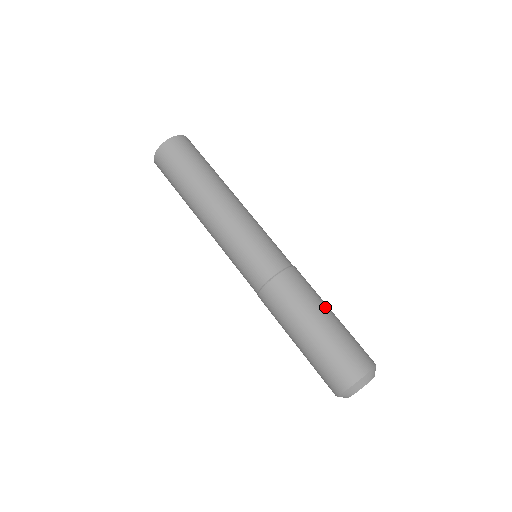
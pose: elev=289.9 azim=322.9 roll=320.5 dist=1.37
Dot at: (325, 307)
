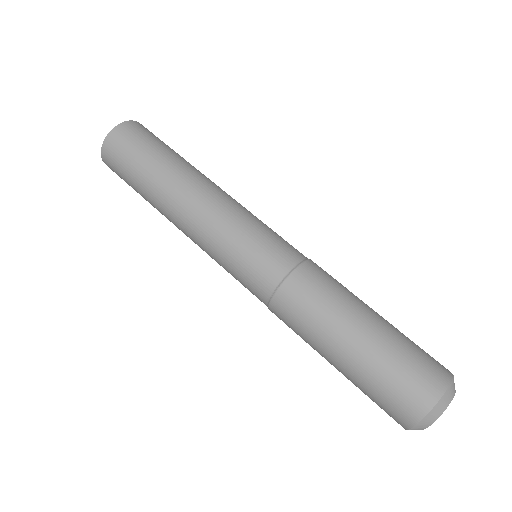
Dot at: (359, 311)
